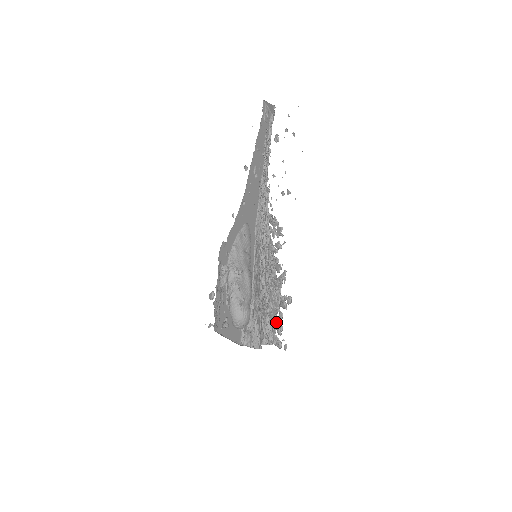
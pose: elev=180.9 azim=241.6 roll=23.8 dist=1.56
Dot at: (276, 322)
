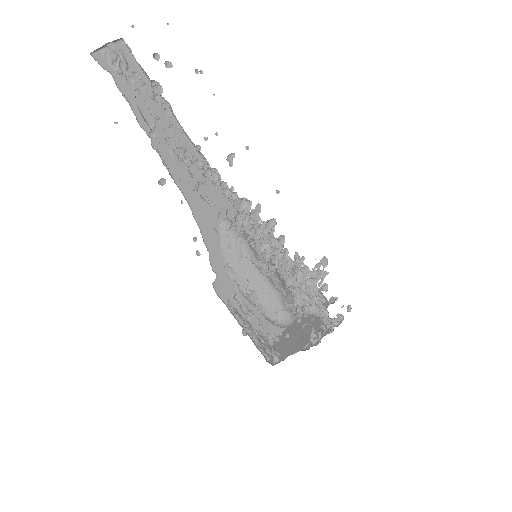
Dot at: (321, 312)
